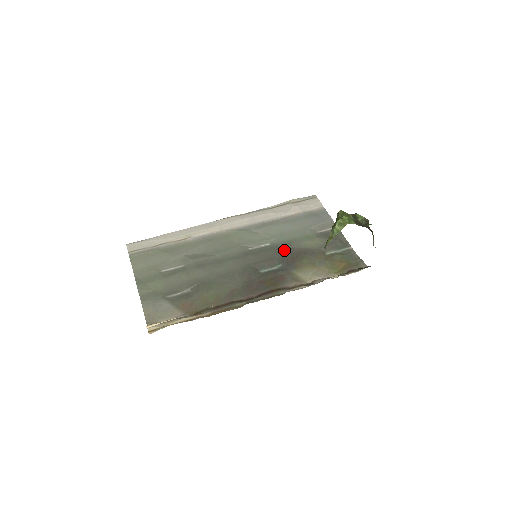
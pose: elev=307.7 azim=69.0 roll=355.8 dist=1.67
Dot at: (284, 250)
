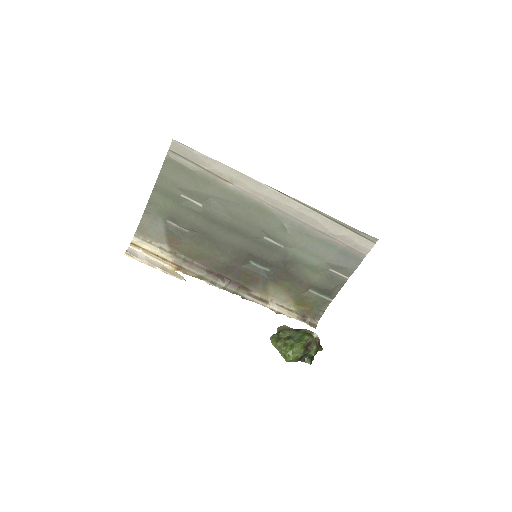
Dot at: (285, 263)
